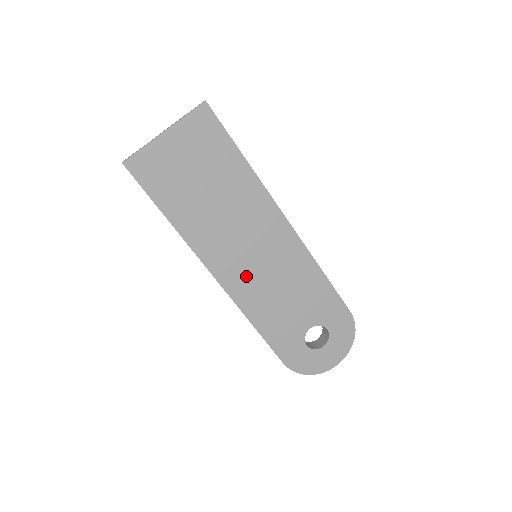
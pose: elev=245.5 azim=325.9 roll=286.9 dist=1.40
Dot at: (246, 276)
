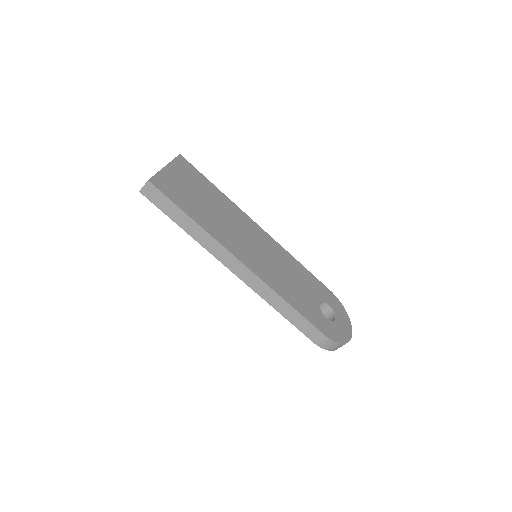
Dot at: (262, 264)
